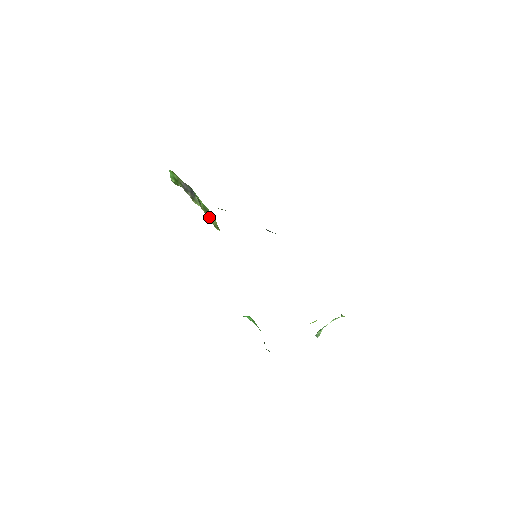
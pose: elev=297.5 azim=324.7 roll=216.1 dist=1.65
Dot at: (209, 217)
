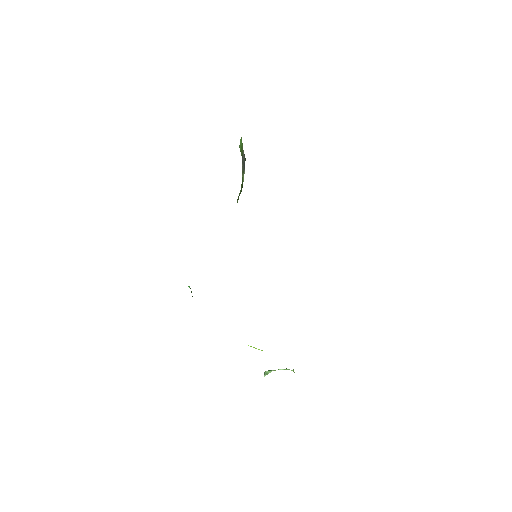
Dot at: (240, 193)
